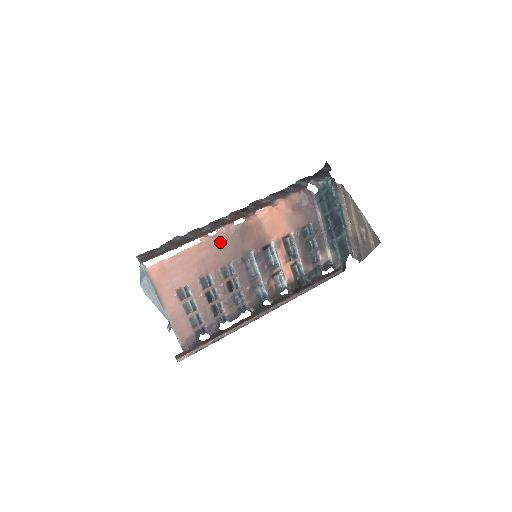
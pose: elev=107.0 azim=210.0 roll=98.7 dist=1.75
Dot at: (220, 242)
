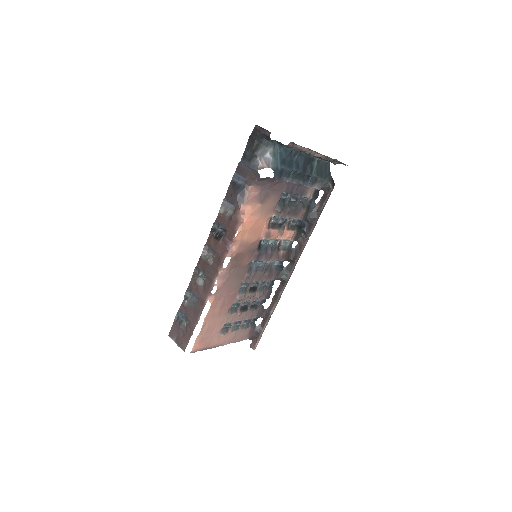
Dot at: (224, 287)
